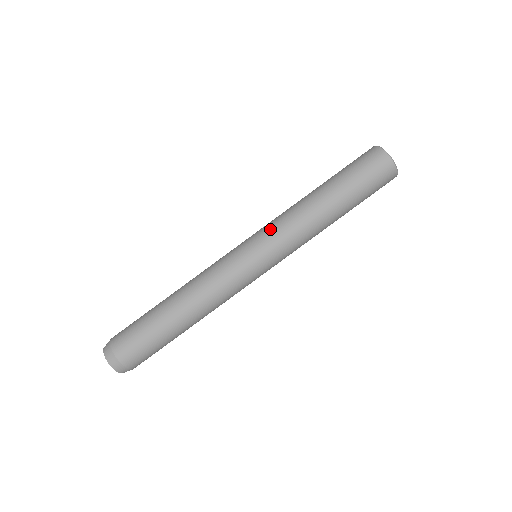
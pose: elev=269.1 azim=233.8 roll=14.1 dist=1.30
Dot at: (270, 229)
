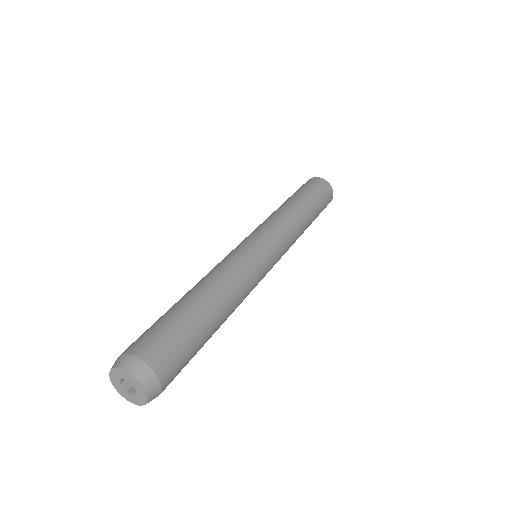
Dot at: occluded
